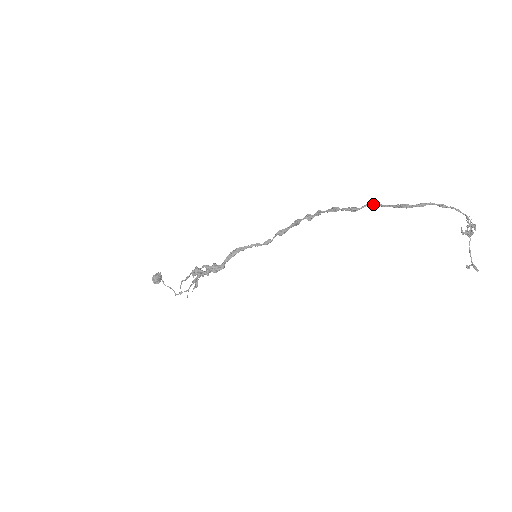
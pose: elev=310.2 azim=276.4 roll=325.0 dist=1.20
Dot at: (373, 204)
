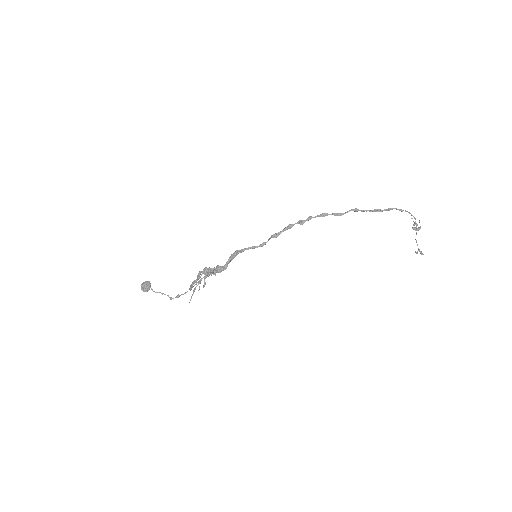
Dot at: (355, 210)
